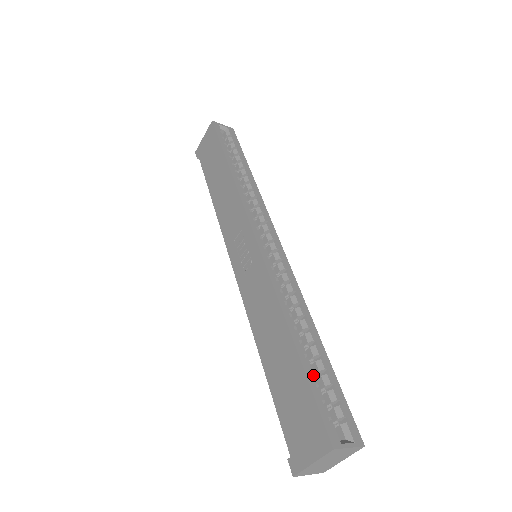
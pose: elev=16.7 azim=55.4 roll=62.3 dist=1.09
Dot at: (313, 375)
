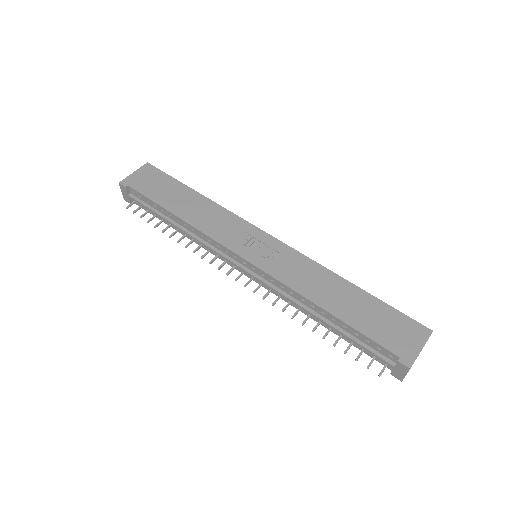
Dot at: occluded
